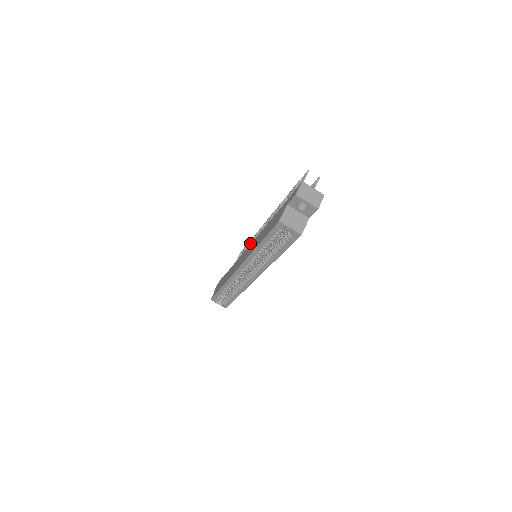
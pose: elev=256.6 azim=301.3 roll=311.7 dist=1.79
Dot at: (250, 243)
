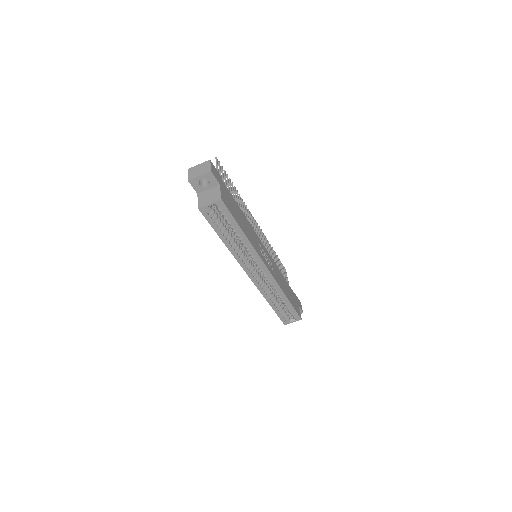
Dot at: occluded
